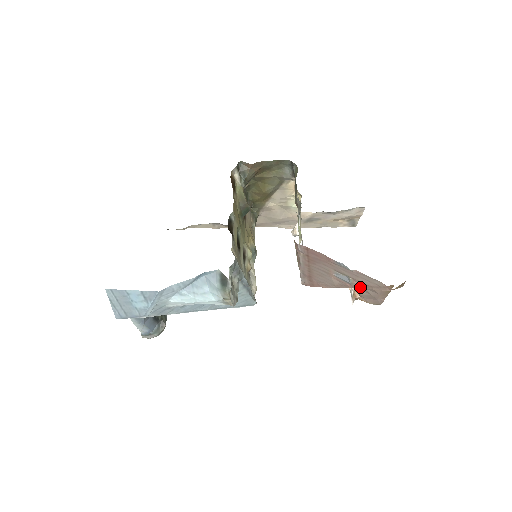
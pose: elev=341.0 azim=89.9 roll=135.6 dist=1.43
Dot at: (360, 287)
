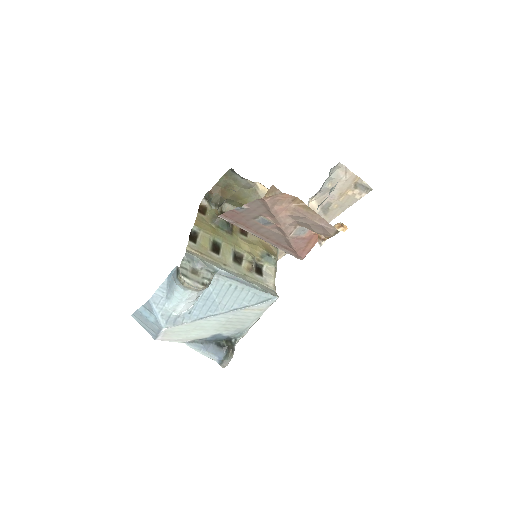
Dot at: (276, 220)
